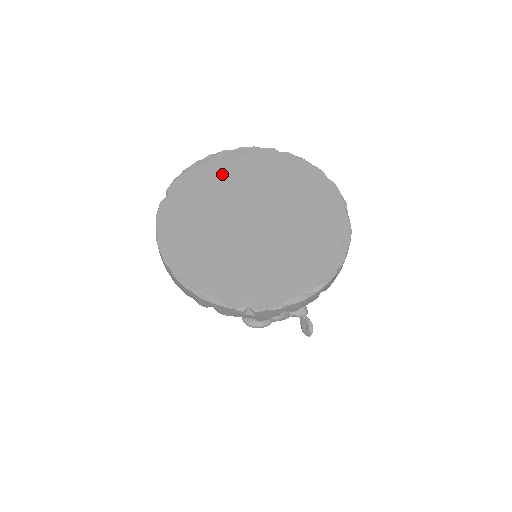
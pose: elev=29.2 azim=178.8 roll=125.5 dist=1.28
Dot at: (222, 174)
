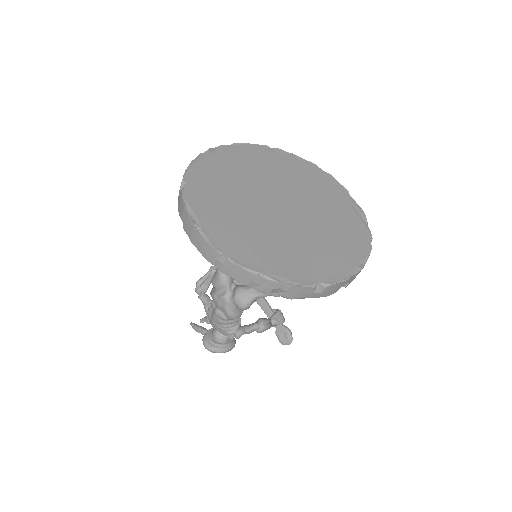
Dot at: (231, 166)
